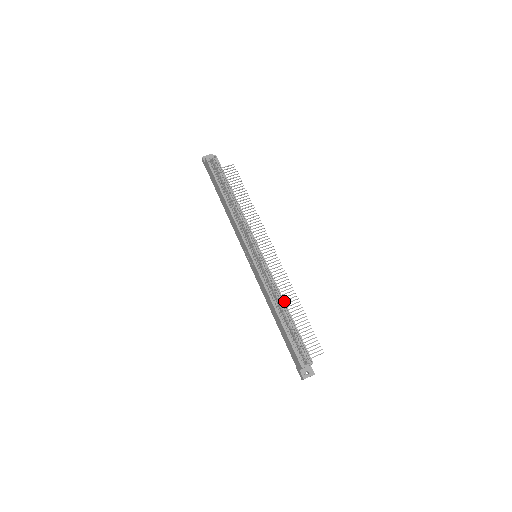
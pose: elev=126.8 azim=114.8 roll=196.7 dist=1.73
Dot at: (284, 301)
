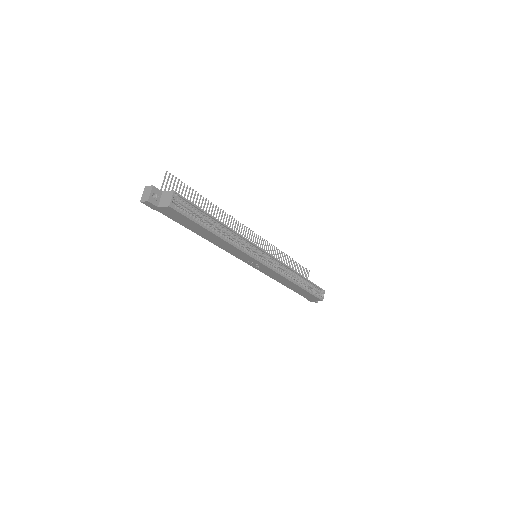
Dot at: (297, 273)
